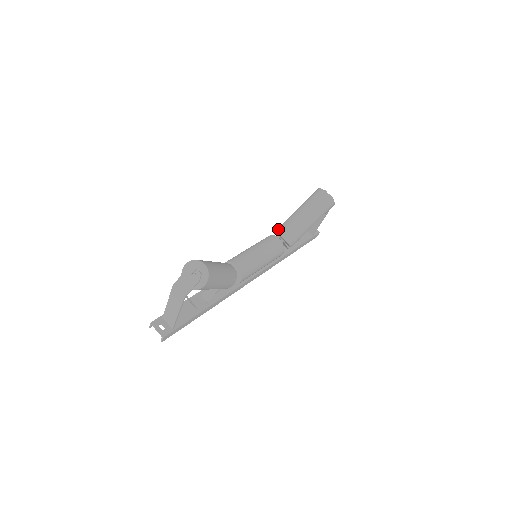
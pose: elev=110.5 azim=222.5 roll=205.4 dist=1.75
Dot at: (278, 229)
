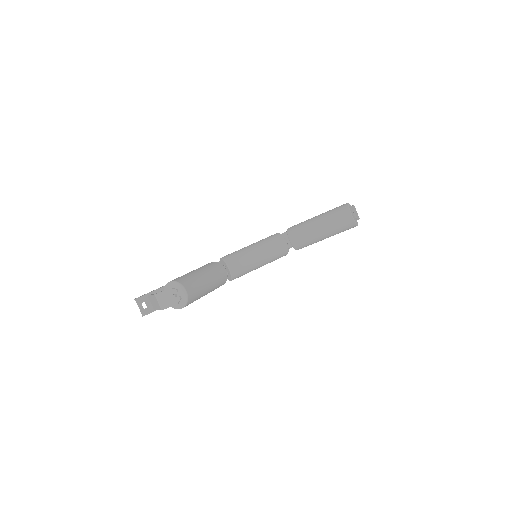
Dot at: (290, 231)
